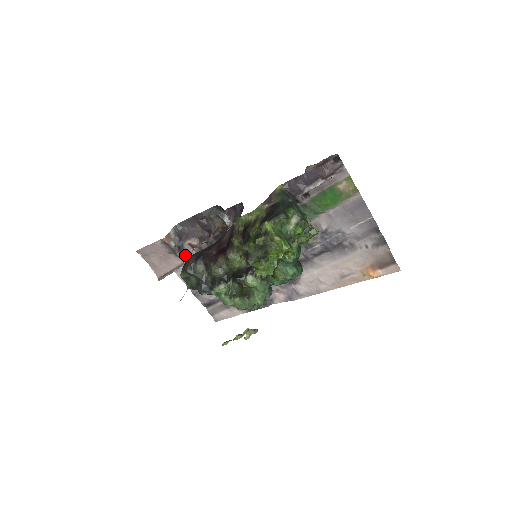
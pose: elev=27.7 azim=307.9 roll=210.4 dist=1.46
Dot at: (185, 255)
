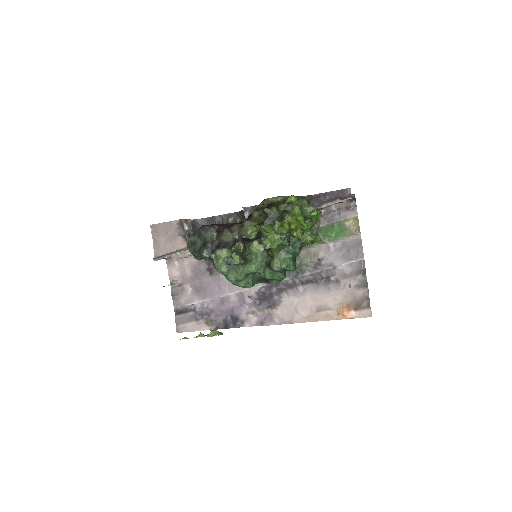
Dot at: occluded
